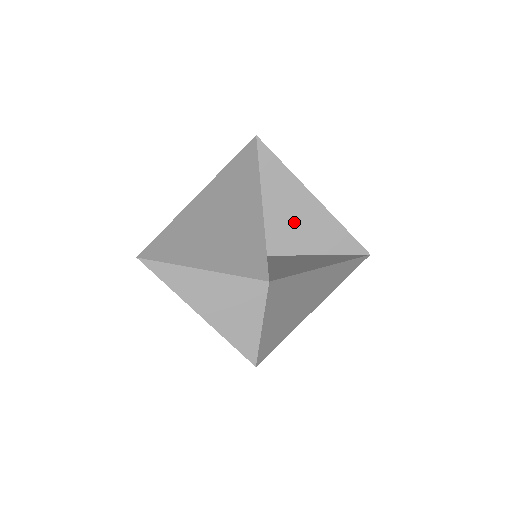
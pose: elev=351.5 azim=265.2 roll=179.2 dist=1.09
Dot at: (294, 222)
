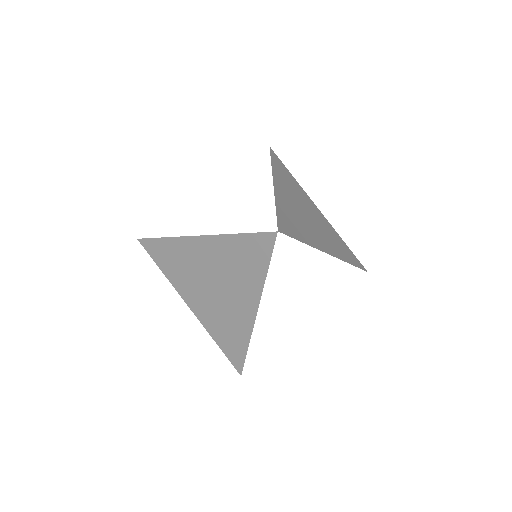
Dot at: occluded
